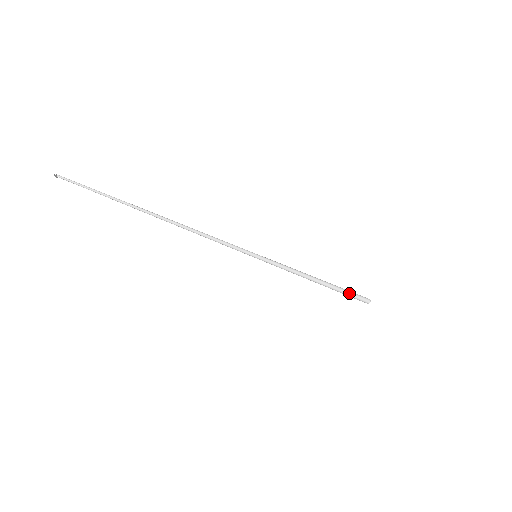
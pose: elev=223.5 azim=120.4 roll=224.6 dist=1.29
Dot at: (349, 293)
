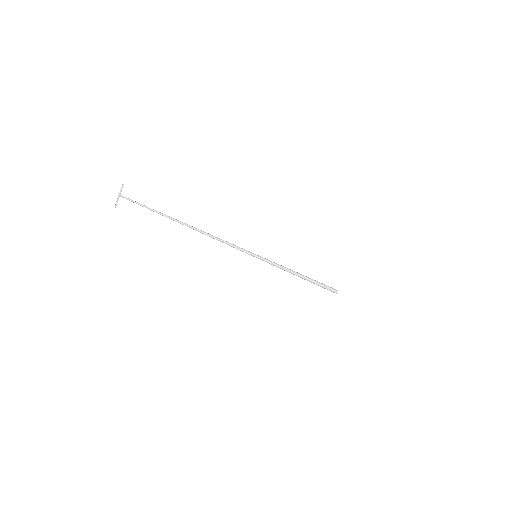
Dot at: (322, 287)
